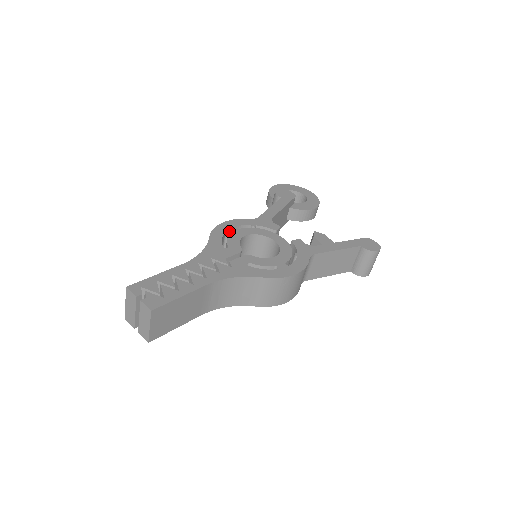
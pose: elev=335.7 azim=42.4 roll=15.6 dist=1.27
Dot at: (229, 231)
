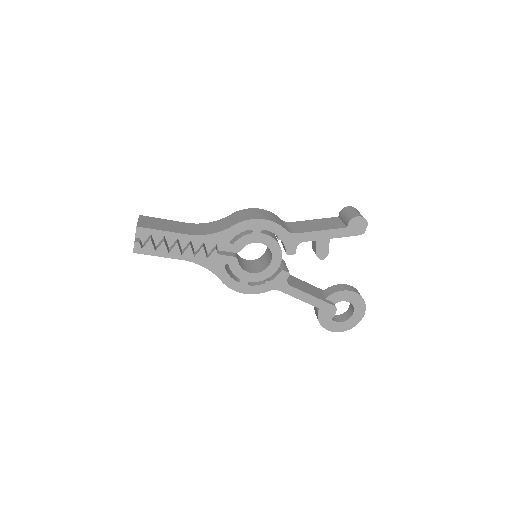
Dot at: occluded
